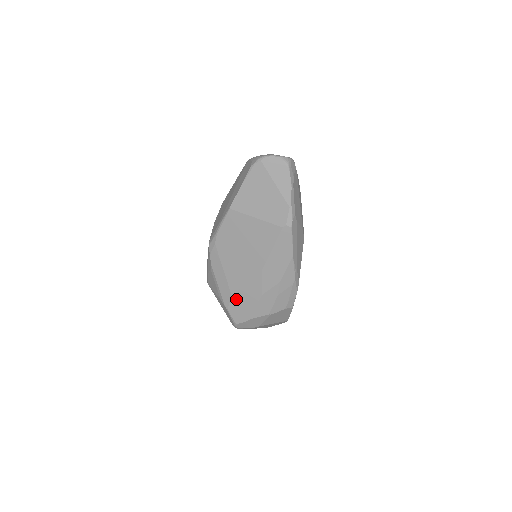
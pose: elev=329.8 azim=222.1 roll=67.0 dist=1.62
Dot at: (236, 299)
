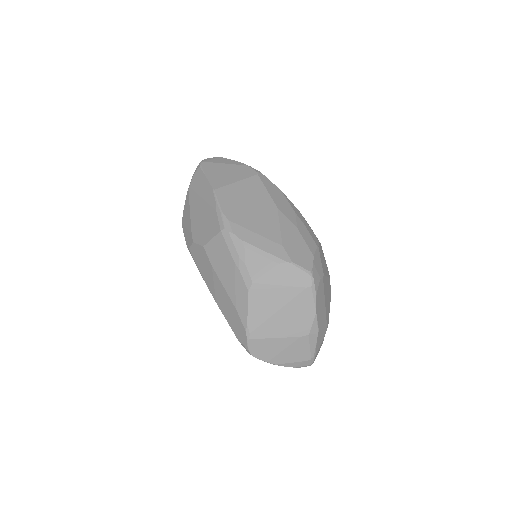
Dot at: (287, 246)
